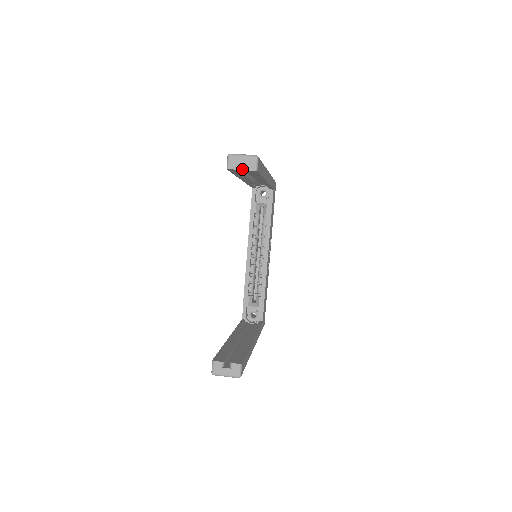
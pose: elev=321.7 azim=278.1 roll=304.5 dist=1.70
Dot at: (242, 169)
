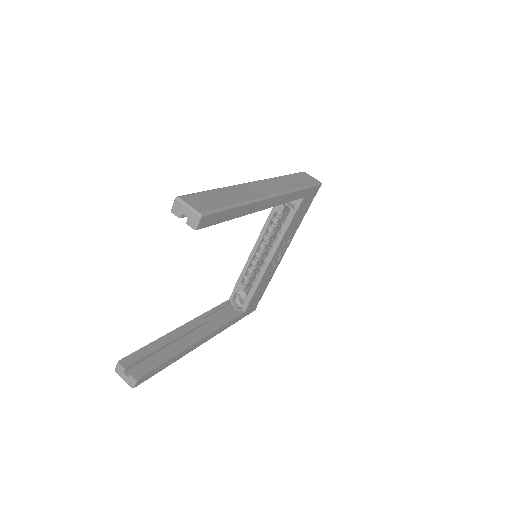
Dot at: occluded
